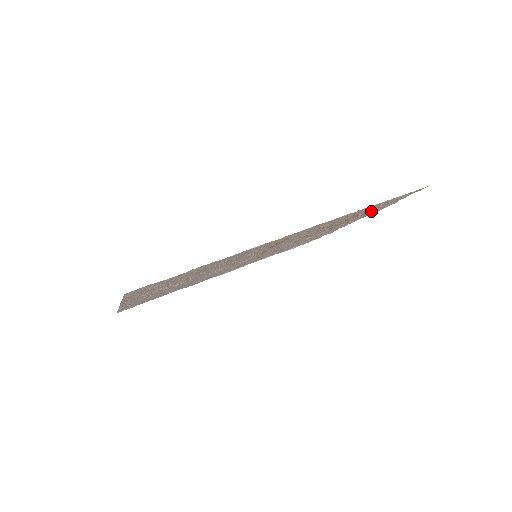
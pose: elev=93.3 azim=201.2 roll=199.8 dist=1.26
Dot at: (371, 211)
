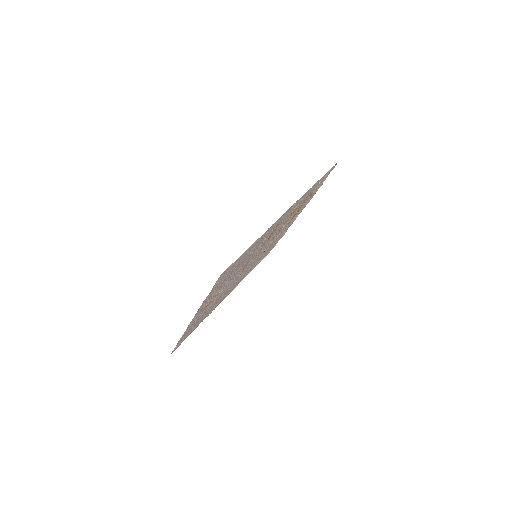
Dot at: occluded
